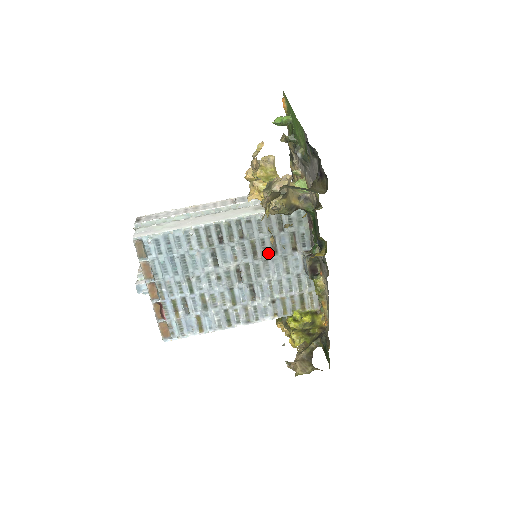
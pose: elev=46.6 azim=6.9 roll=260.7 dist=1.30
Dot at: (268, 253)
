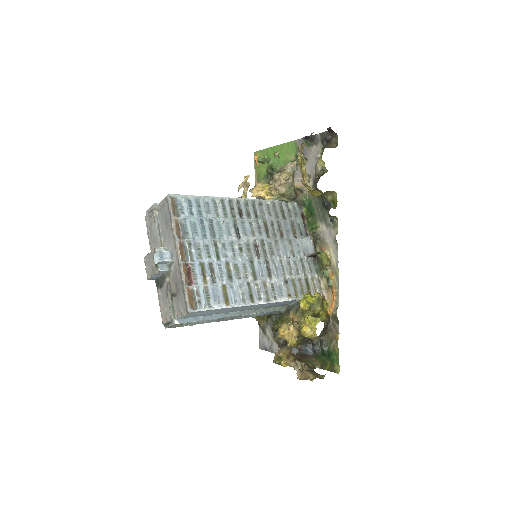
Dot at: (277, 234)
